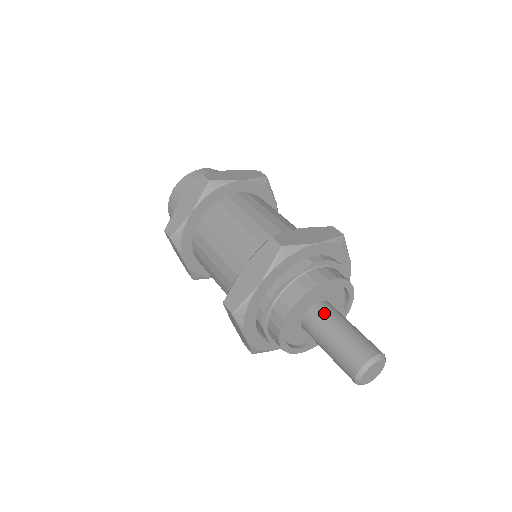
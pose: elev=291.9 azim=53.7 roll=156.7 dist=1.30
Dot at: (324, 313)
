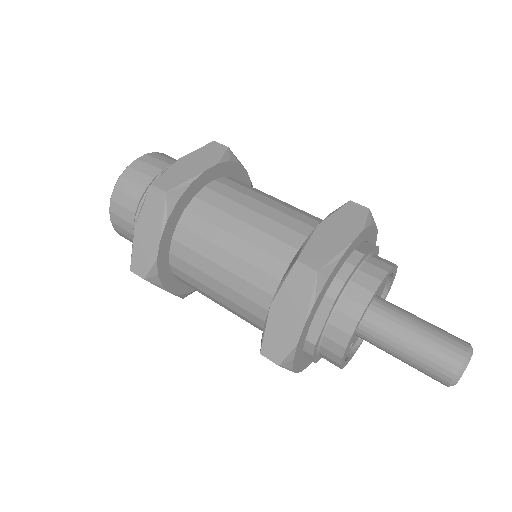
Dot at: (392, 304)
